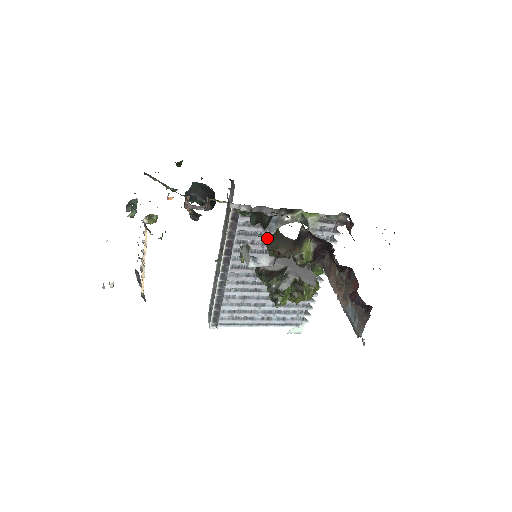
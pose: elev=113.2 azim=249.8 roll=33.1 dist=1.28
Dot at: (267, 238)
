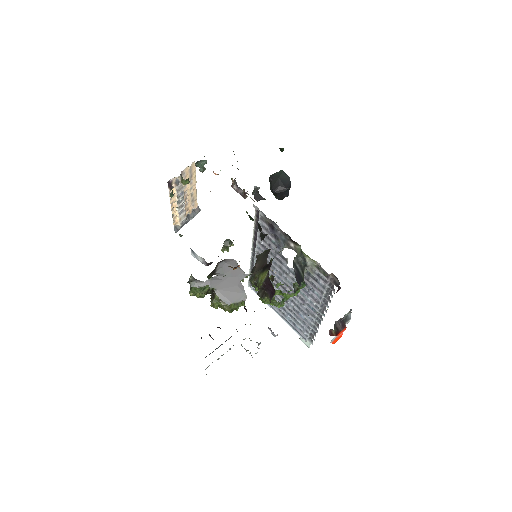
Dot at: (279, 250)
